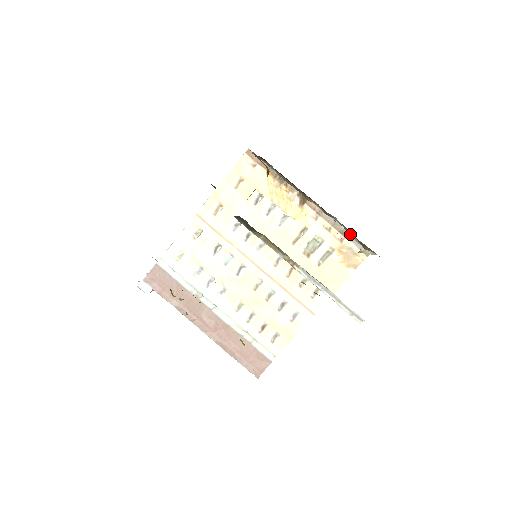
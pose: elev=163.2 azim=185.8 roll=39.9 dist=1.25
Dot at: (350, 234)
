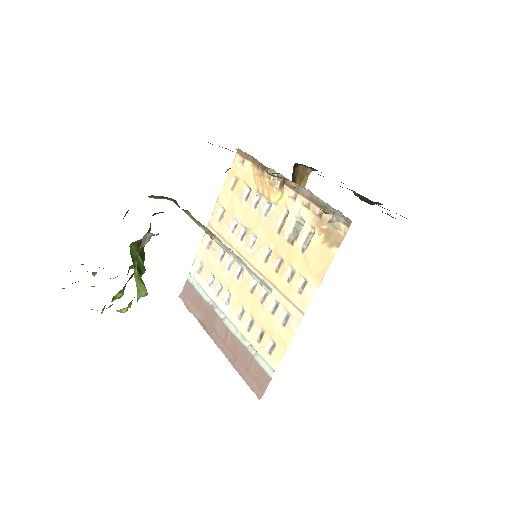
Dot at: (328, 205)
